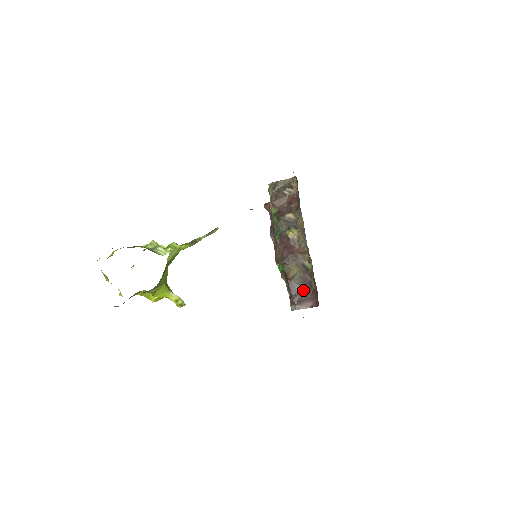
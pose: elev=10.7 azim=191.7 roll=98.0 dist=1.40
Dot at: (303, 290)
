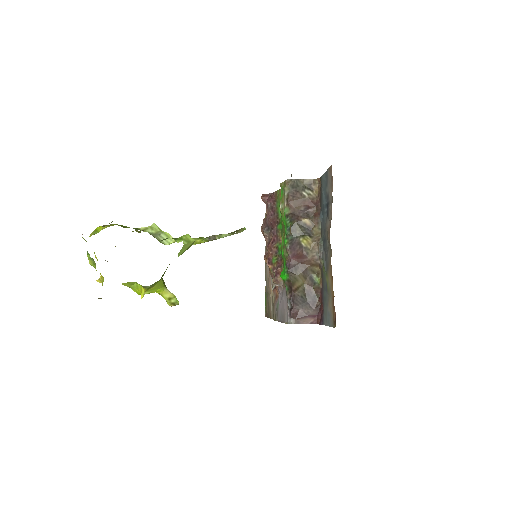
Dot at: (305, 304)
